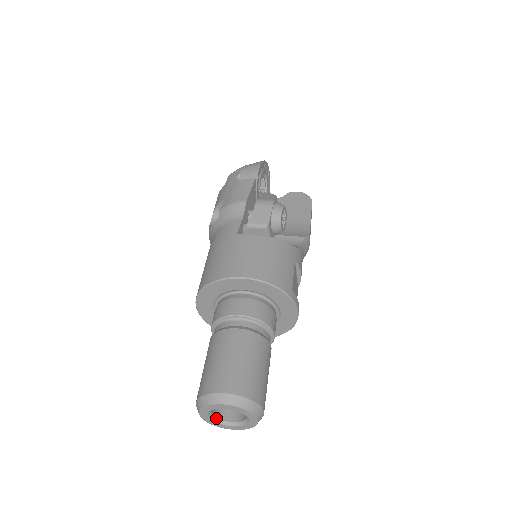
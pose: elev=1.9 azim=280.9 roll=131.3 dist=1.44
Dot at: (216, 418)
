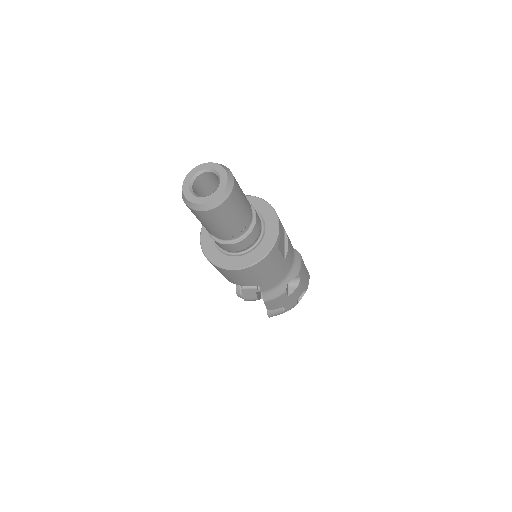
Dot at: (193, 192)
